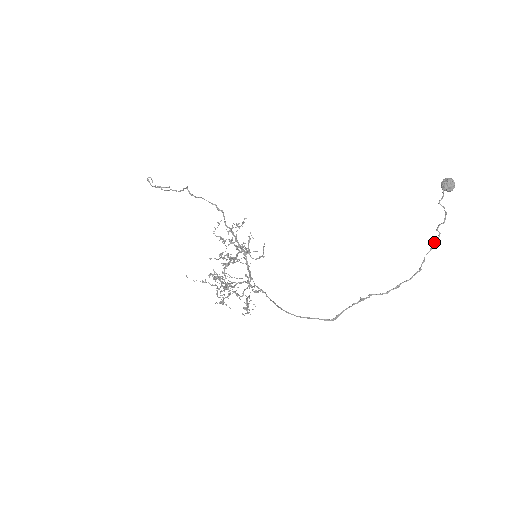
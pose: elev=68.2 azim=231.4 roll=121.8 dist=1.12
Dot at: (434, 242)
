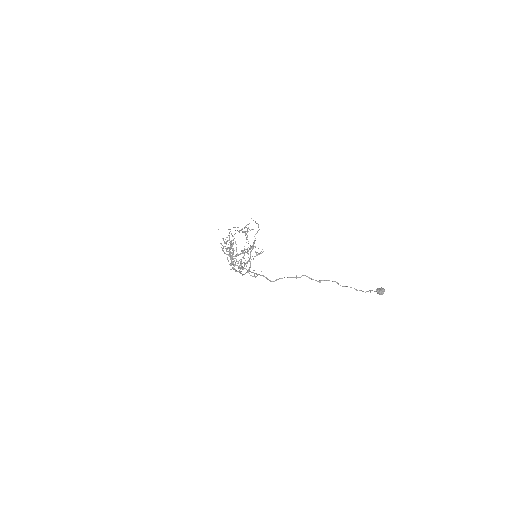
Dot at: (354, 288)
